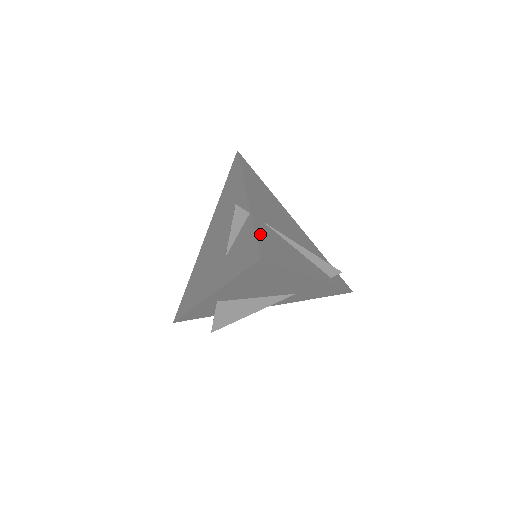
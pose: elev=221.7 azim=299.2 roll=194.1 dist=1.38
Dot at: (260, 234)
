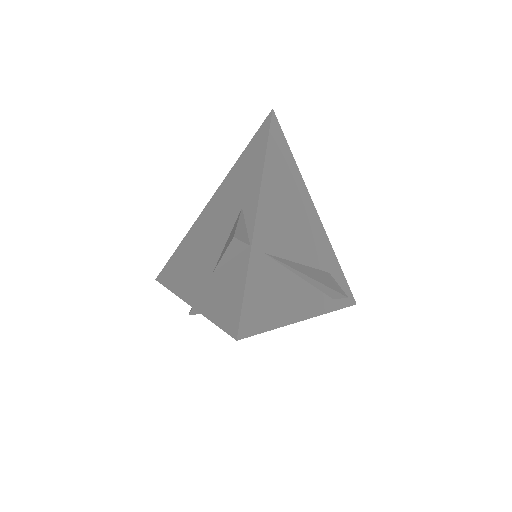
Dot at: (252, 286)
